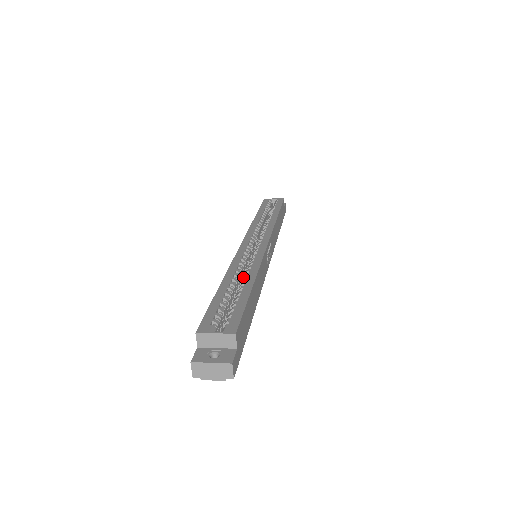
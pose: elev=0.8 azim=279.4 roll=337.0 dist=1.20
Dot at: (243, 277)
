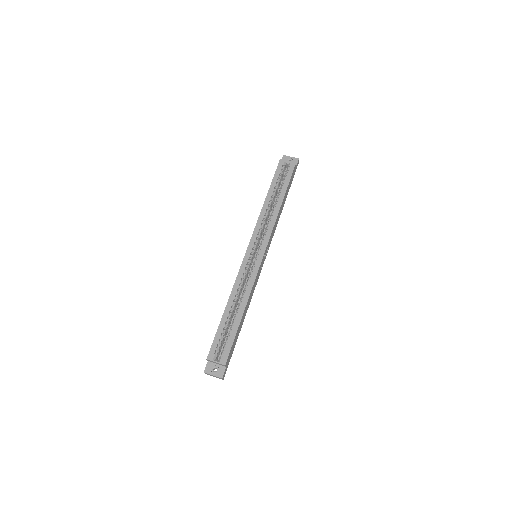
Dot at: (241, 292)
